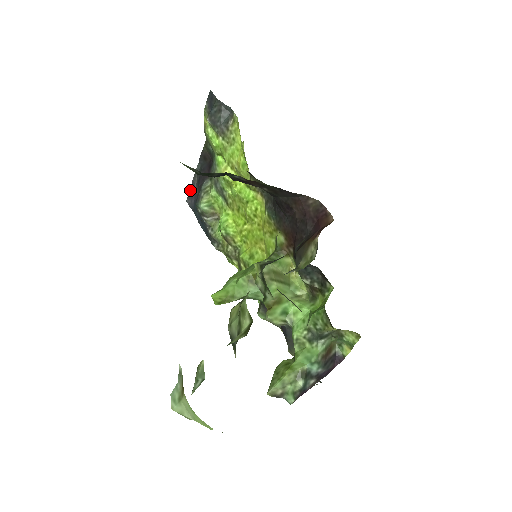
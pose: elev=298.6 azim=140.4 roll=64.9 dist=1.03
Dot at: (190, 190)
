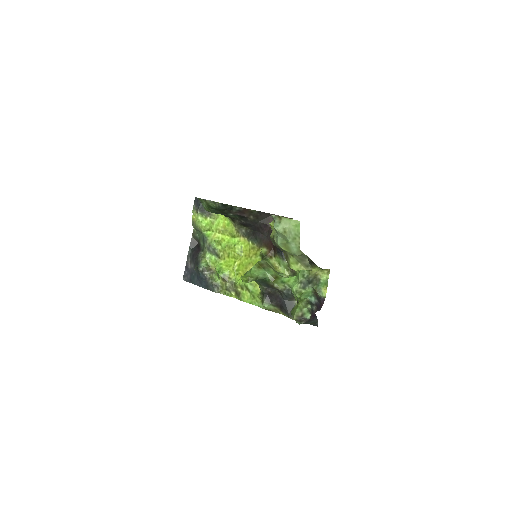
Dot at: (185, 270)
